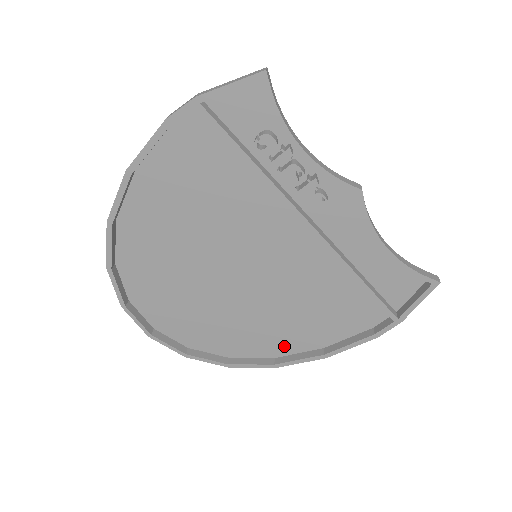
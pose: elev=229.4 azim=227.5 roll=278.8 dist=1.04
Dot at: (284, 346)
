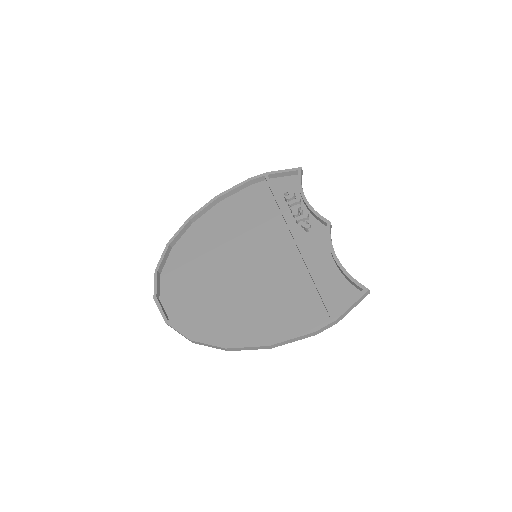
Dot at: (241, 336)
